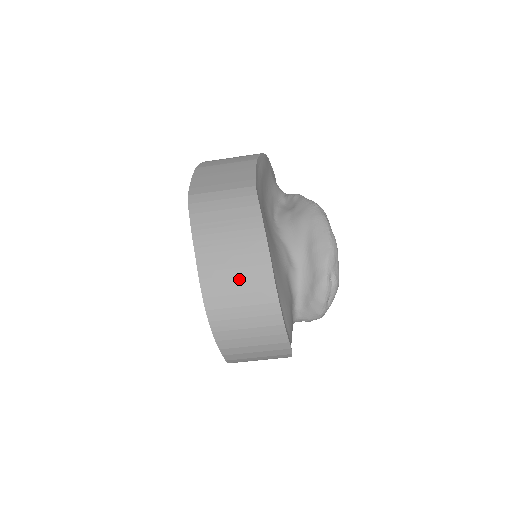
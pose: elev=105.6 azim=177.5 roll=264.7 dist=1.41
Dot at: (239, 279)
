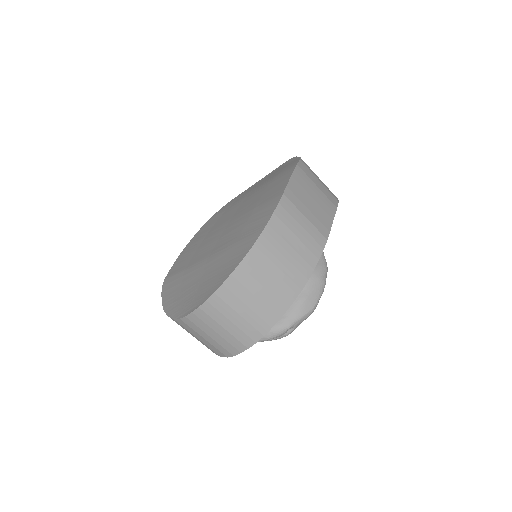
Dot at: (259, 297)
